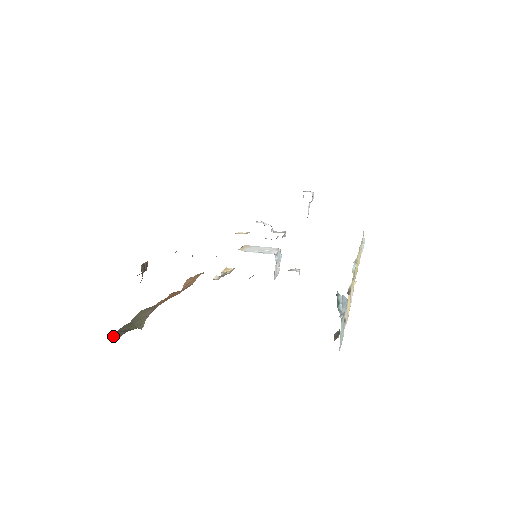
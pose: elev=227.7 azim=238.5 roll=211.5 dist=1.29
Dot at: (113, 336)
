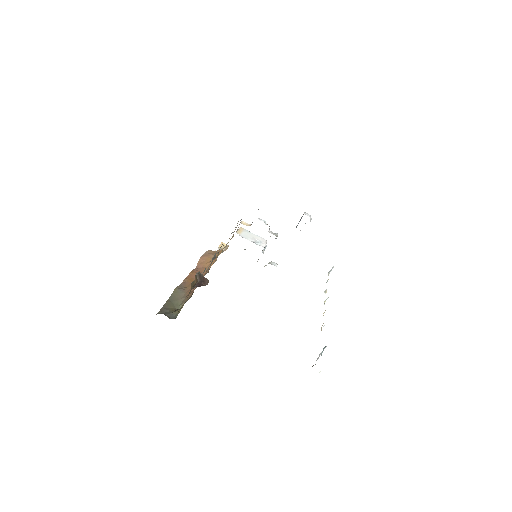
Dot at: (161, 312)
